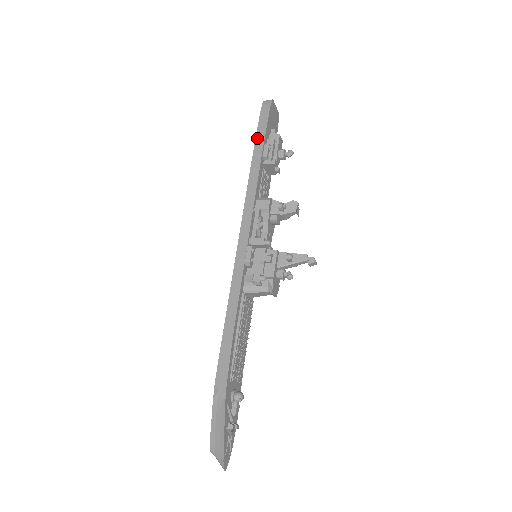
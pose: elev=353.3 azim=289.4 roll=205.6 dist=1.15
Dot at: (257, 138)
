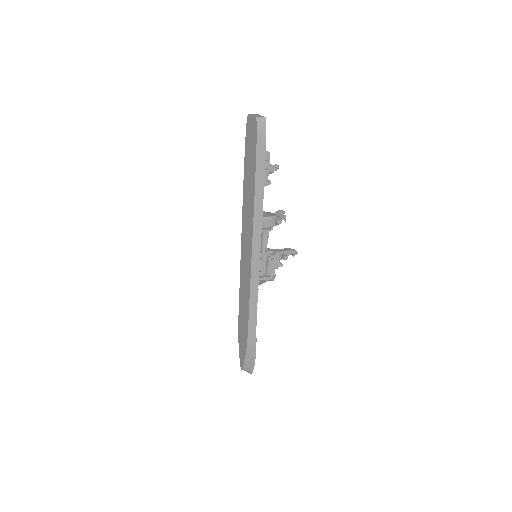
Dot at: (258, 165)
